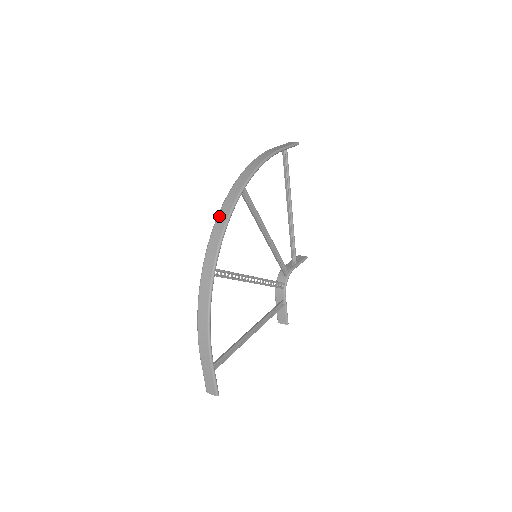
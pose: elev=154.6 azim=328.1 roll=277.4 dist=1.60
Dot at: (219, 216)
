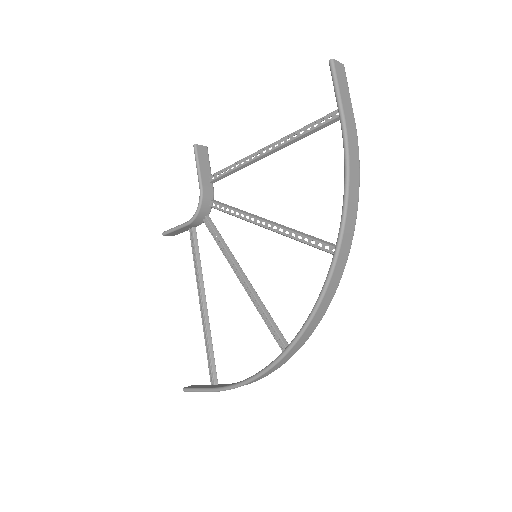
Dot at: (322, 305)
